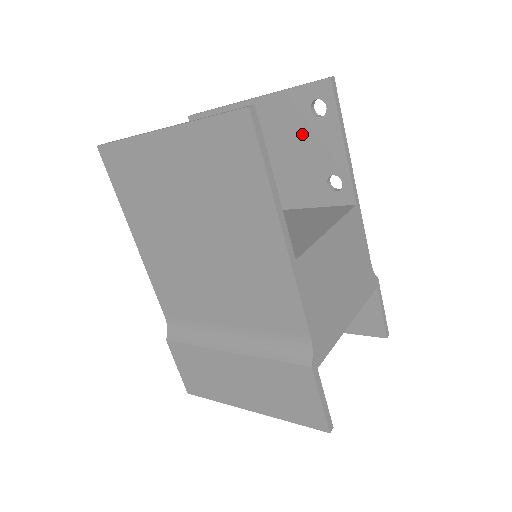
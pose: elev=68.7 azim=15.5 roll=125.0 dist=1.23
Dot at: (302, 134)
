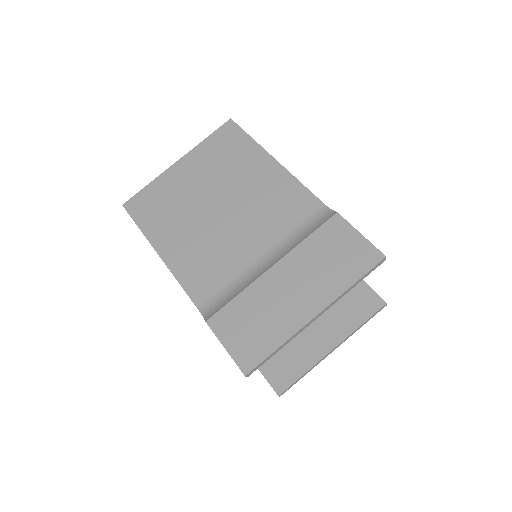
Dot at: occluded
